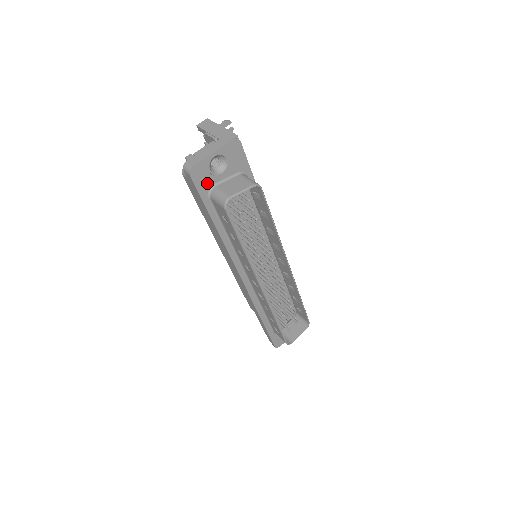
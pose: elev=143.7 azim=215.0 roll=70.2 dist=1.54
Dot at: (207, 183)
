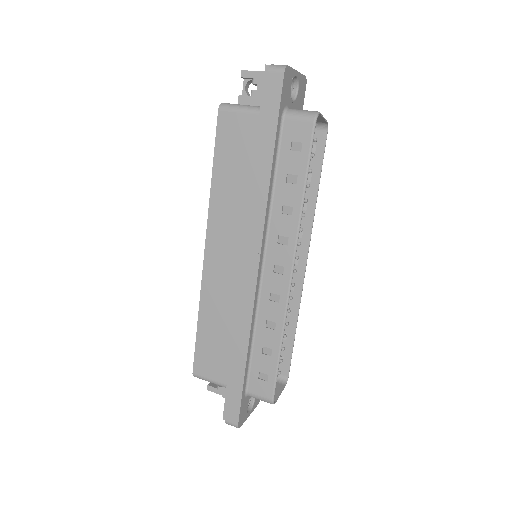
Dot at: (286, 98)
